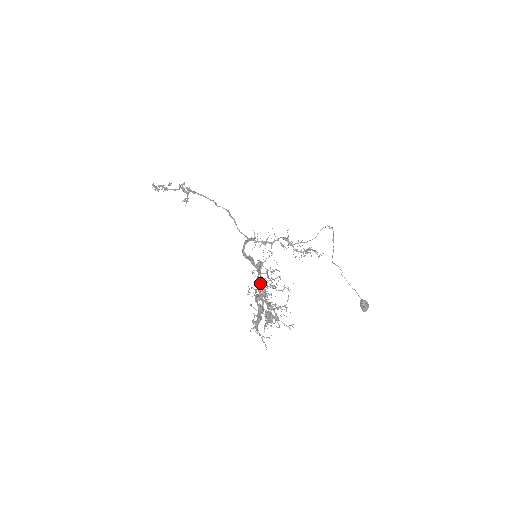
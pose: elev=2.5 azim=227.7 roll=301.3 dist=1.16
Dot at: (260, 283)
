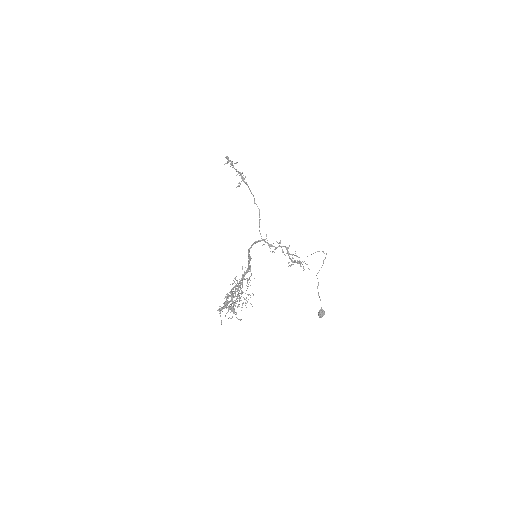
Dot at: occluded
